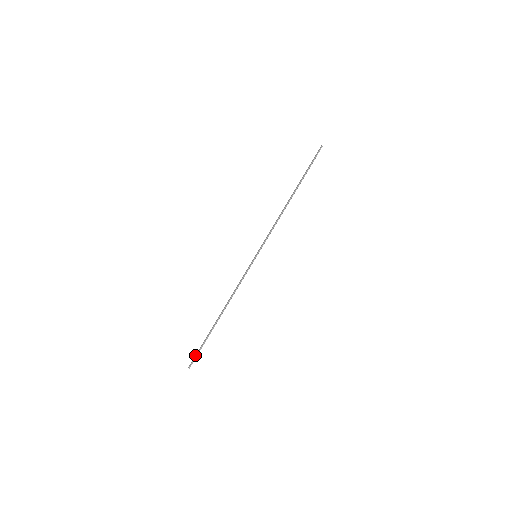
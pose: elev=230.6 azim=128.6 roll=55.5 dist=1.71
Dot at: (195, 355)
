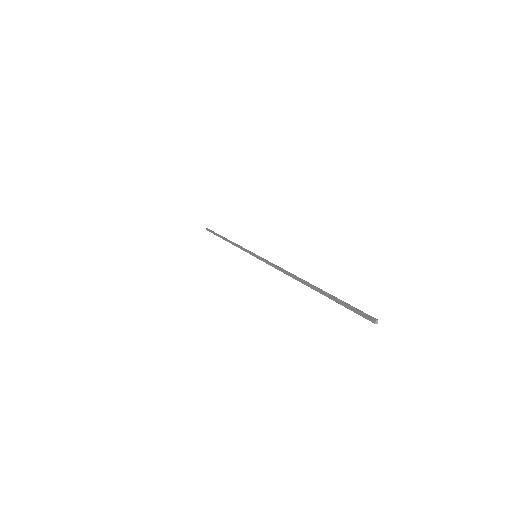
Dot at: (209, 230)
